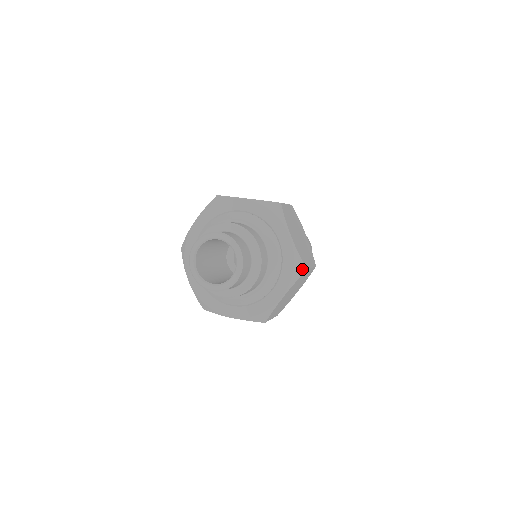
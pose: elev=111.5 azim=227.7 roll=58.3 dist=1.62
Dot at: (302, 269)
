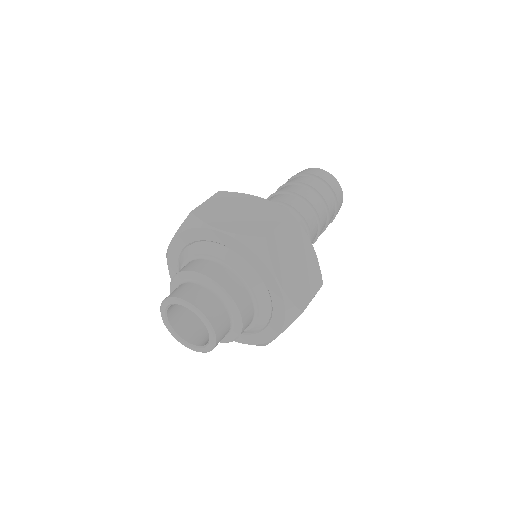
Dot at: (297, 313)
